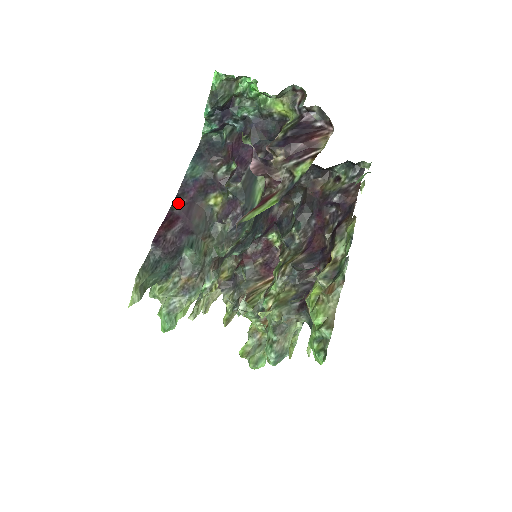
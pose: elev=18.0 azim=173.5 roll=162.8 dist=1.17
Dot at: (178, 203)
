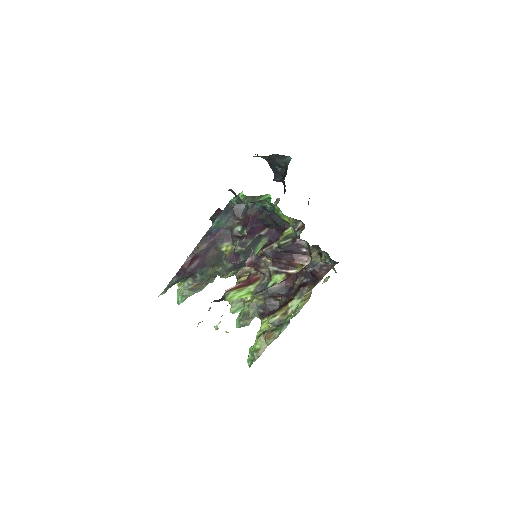
Dot at: (200, 247)
